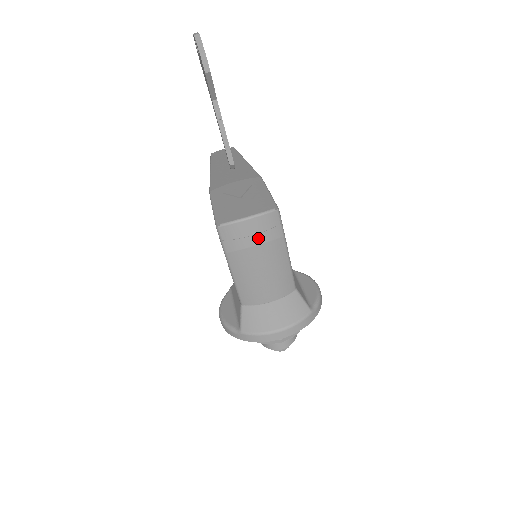
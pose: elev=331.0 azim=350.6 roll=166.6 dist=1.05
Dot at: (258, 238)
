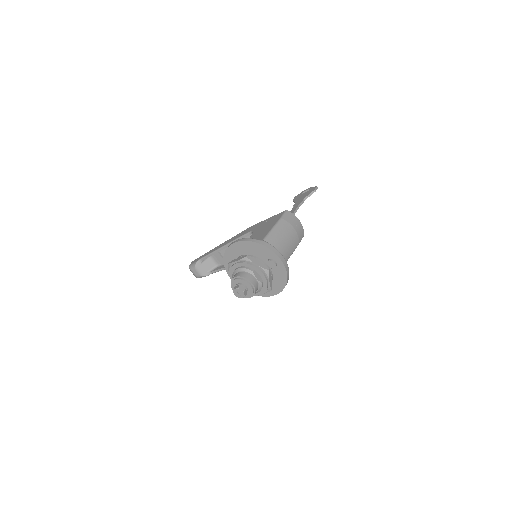
Dot at: (297, 229)
